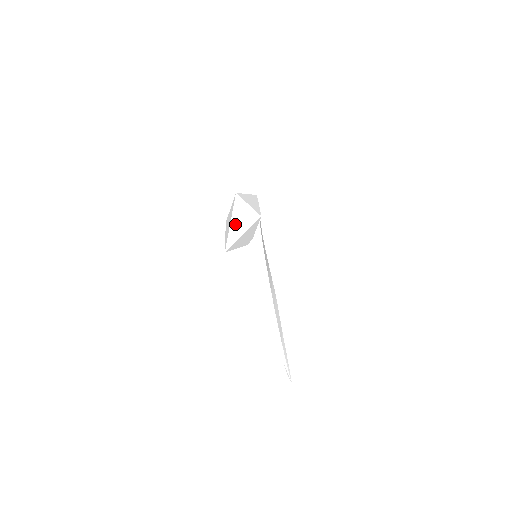
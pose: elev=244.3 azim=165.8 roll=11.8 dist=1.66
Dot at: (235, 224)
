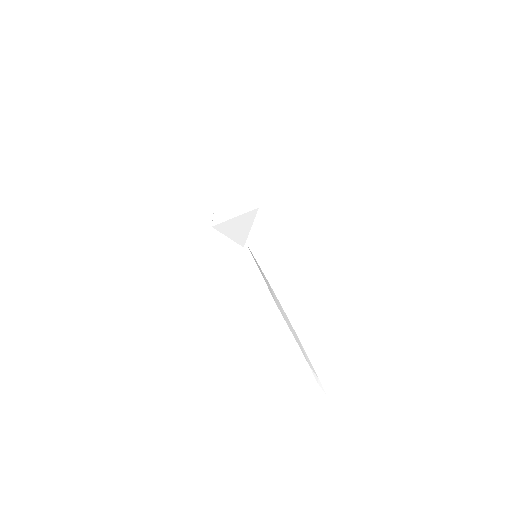
Dot at: occluded
